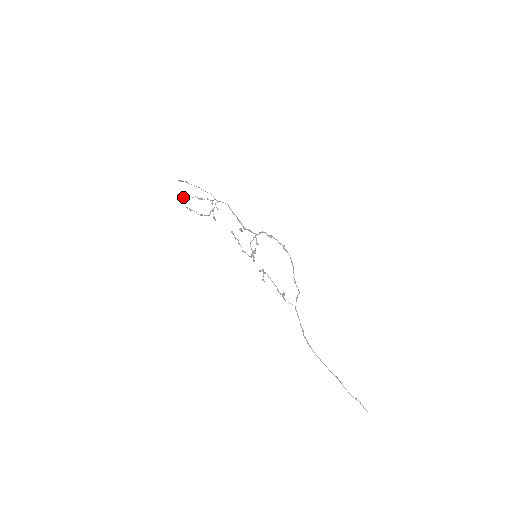
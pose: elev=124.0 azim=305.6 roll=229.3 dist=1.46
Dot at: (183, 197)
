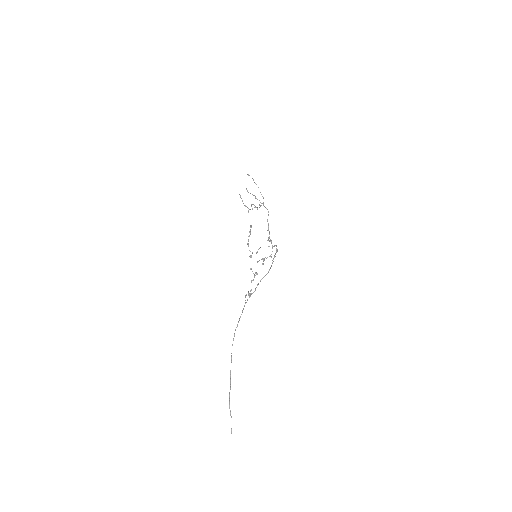
Dot at: (248, 192)
